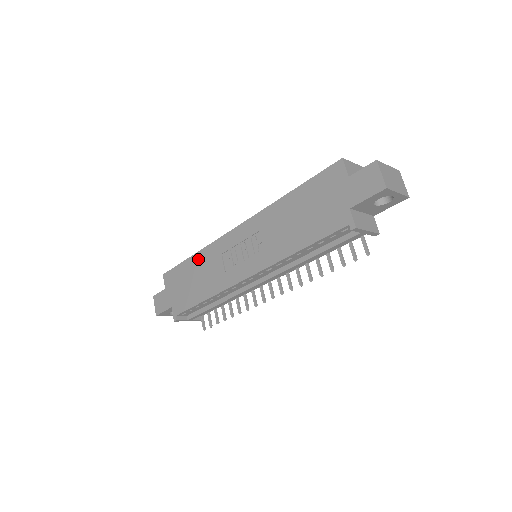
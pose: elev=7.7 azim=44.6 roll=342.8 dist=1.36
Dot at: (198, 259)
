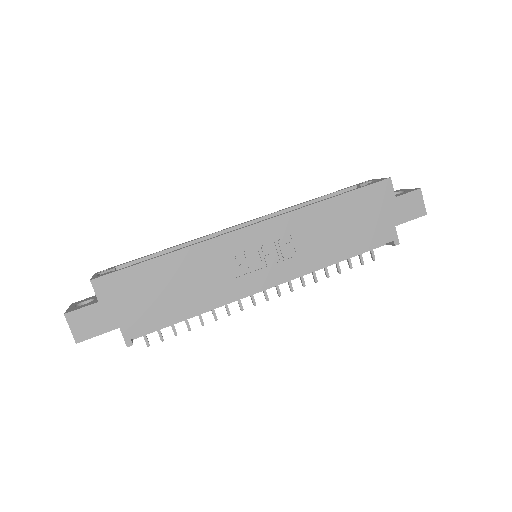
Dot at: (179, 260)
